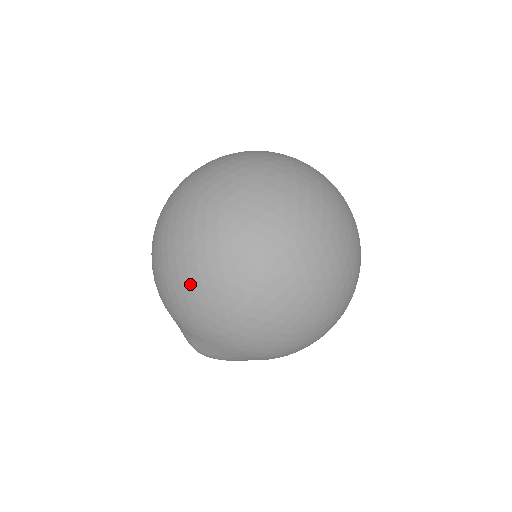
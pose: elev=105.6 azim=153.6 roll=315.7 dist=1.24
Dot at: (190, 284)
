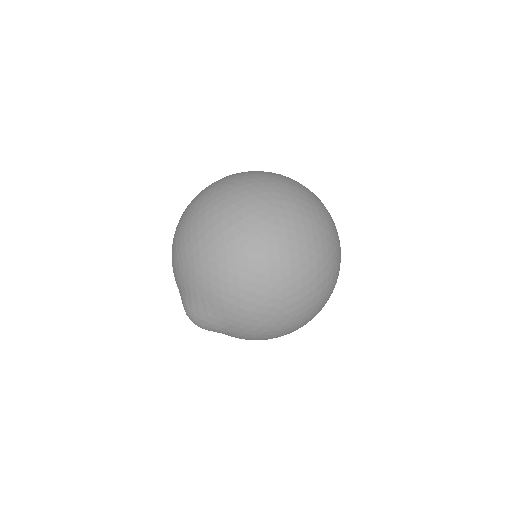
Dot at: (190, 233)
